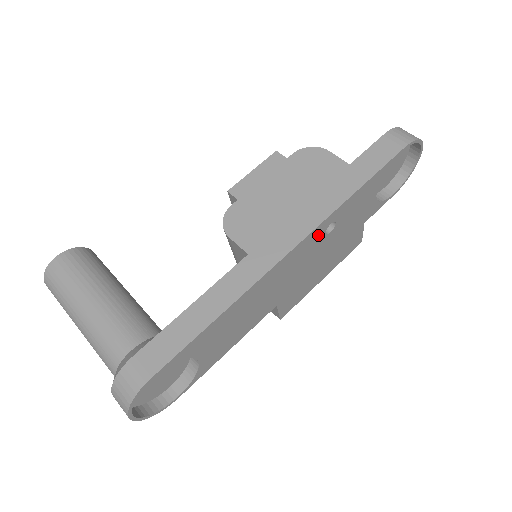
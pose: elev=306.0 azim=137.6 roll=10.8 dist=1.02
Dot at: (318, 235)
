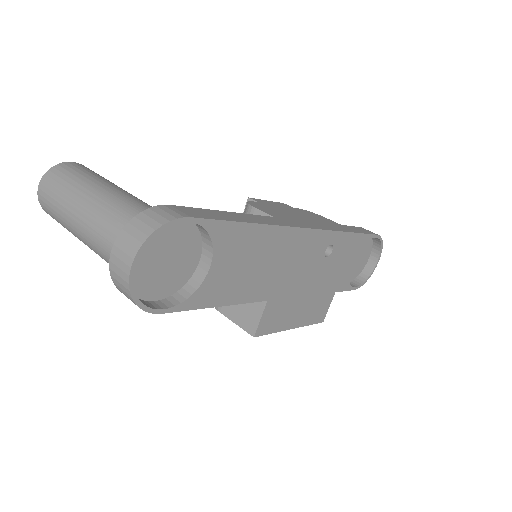
Dot at: (323, 244)
